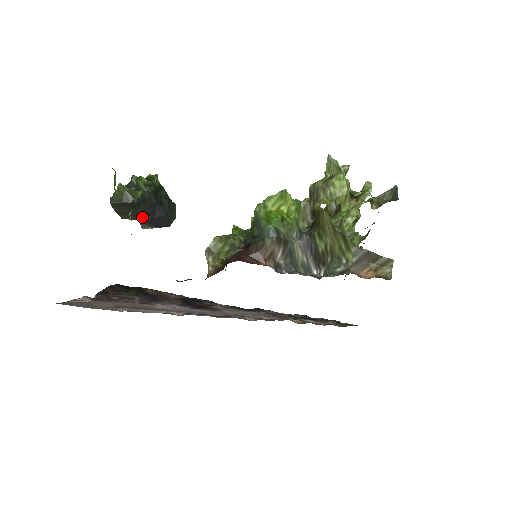
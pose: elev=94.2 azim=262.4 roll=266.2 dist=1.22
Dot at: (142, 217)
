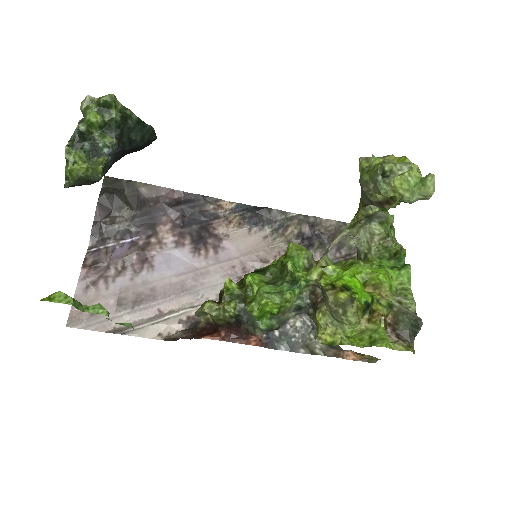
Dot at: occluded
